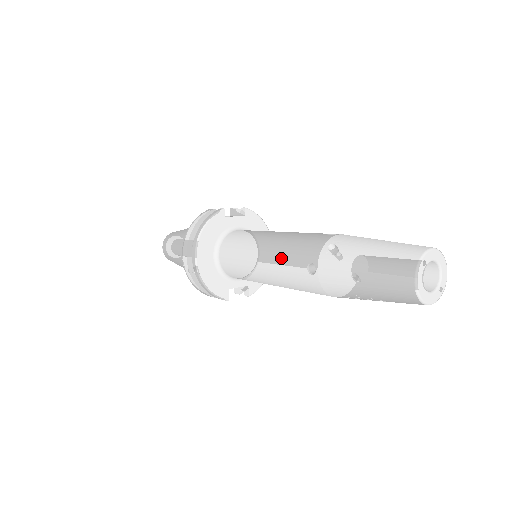
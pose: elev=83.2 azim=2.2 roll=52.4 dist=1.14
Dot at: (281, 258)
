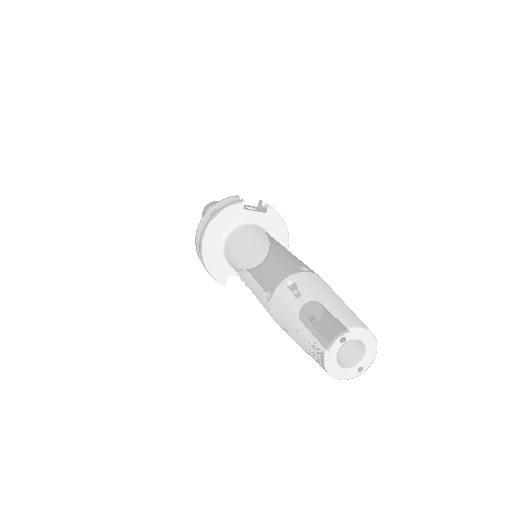
Dot at: (256, 272)
